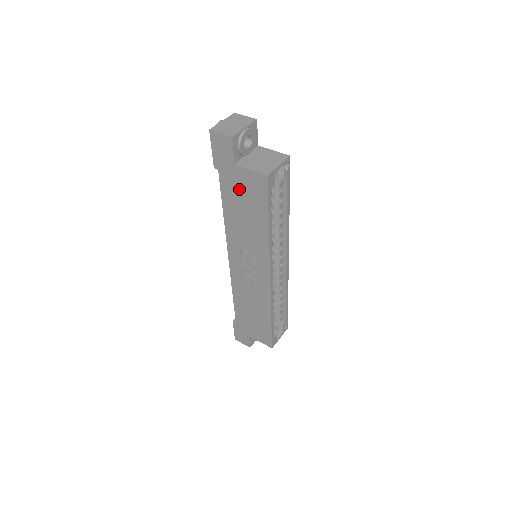
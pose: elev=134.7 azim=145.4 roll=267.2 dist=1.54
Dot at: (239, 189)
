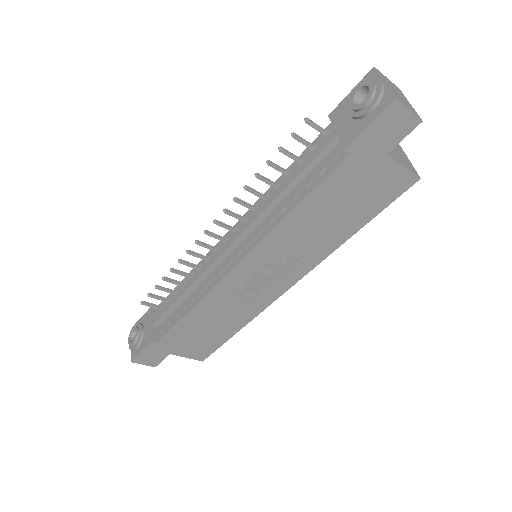
Dot at: (359, 185)
